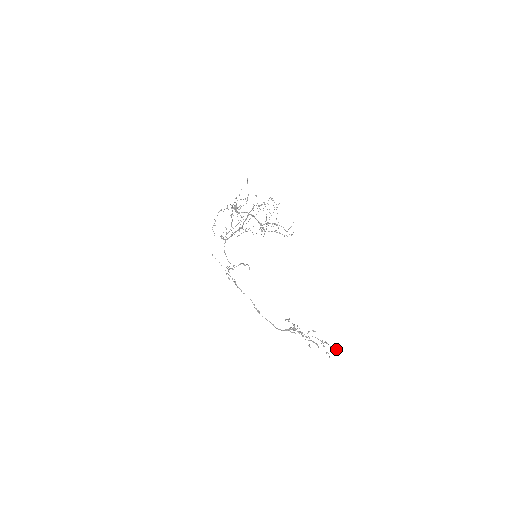
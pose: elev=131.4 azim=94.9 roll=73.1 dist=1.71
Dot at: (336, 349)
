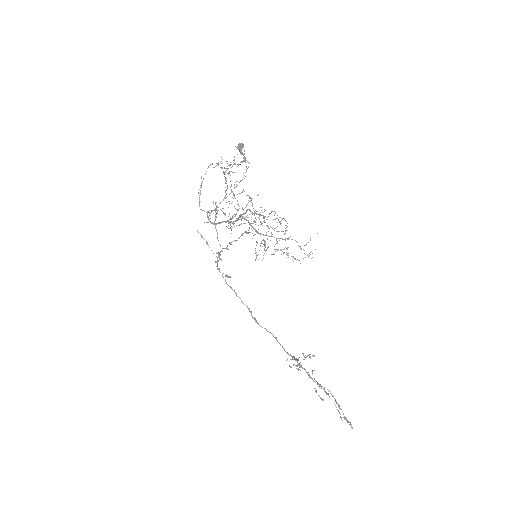
Dot at: (350, 425)
